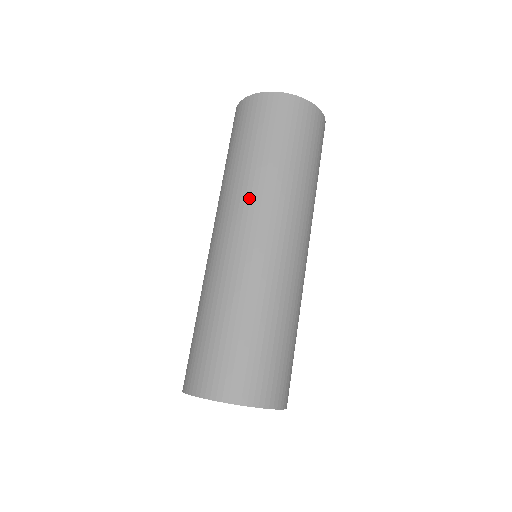
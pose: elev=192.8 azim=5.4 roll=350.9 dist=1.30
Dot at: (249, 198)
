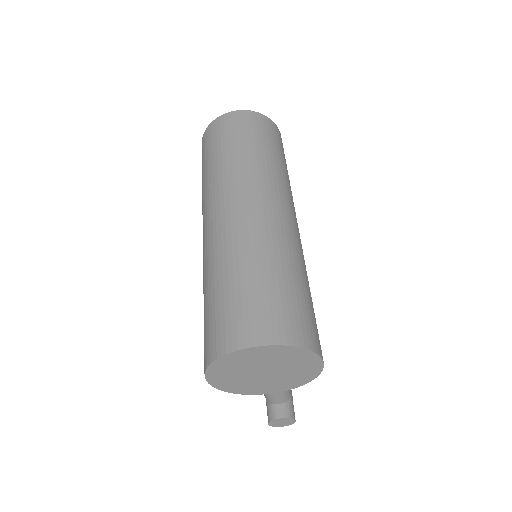
Dot at: (222, 185)
